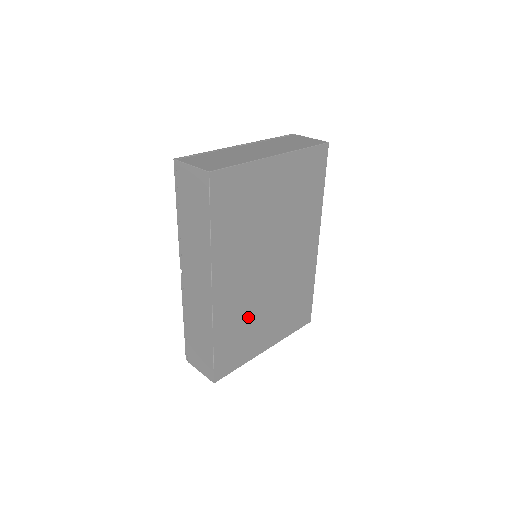
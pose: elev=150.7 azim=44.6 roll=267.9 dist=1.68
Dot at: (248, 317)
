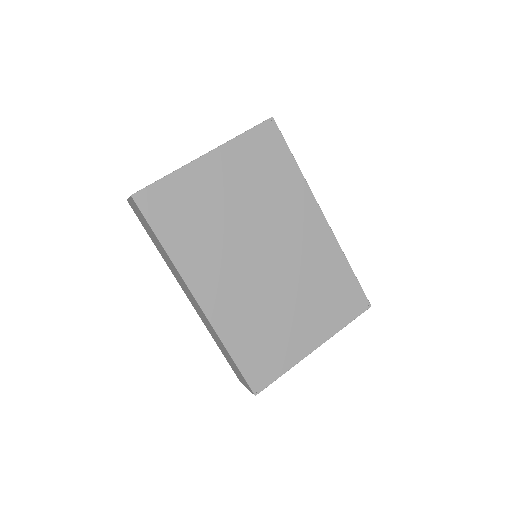
Dot at: (264, 318)
